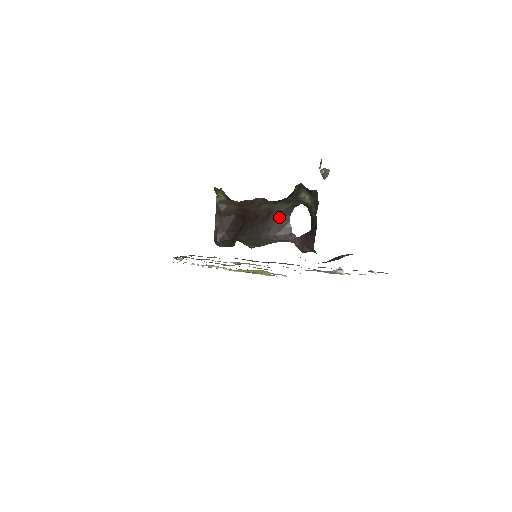
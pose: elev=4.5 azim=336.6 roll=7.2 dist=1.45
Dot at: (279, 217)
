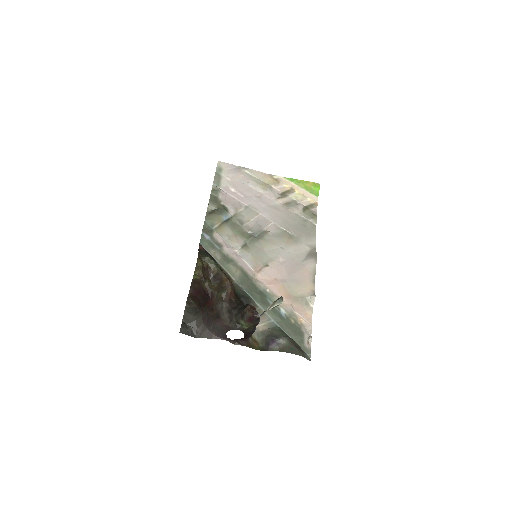
Dot at: (221, 326)
